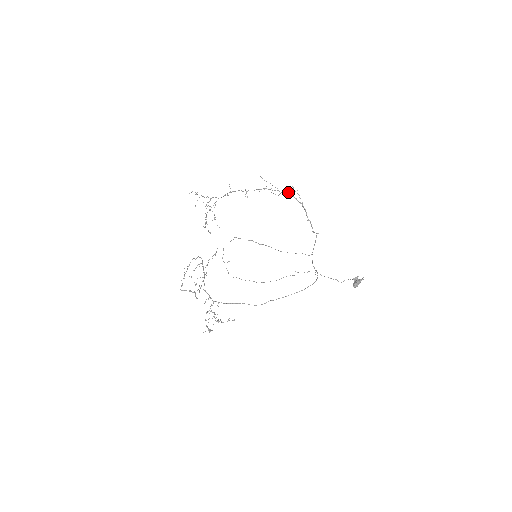
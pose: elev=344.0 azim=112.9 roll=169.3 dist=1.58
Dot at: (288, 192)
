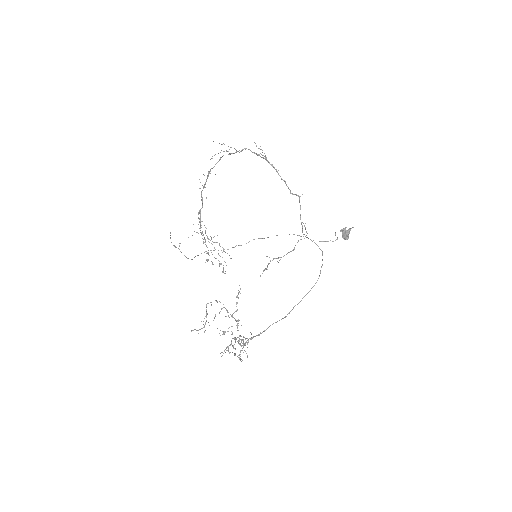
Dot at: (246, 148)
